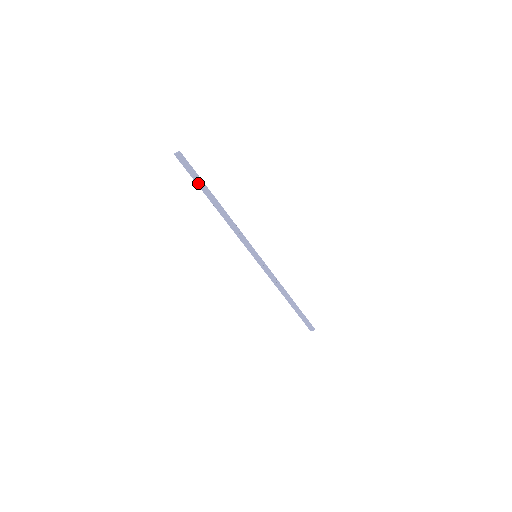
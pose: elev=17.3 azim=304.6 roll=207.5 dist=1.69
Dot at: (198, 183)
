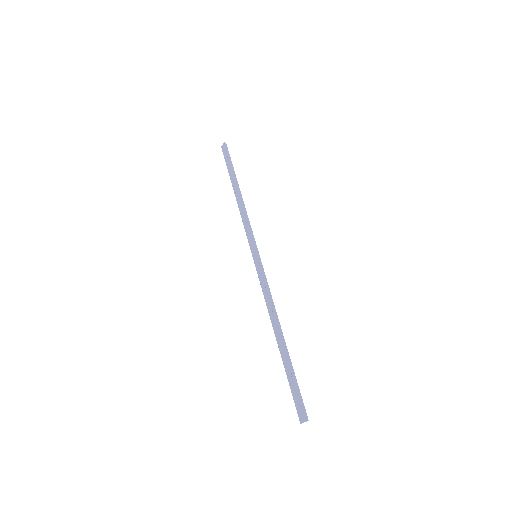
Dot at: (229, 170)
